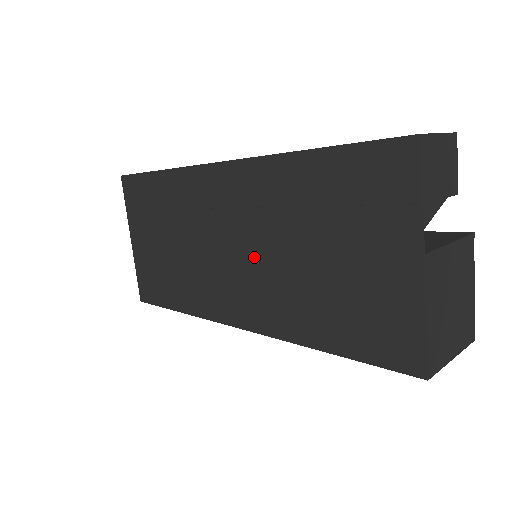
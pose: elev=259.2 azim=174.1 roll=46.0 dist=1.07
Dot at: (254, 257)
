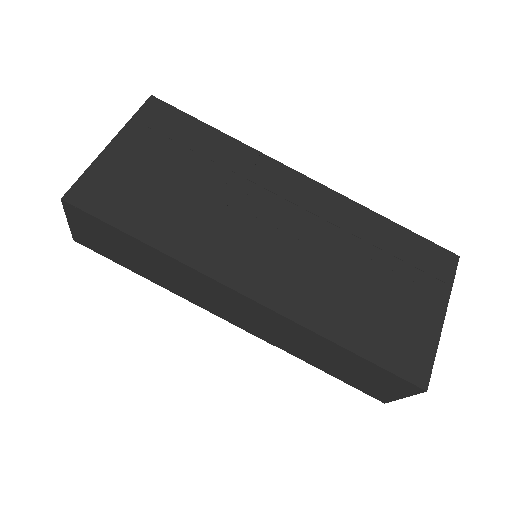
Dot at: (304, 250)
